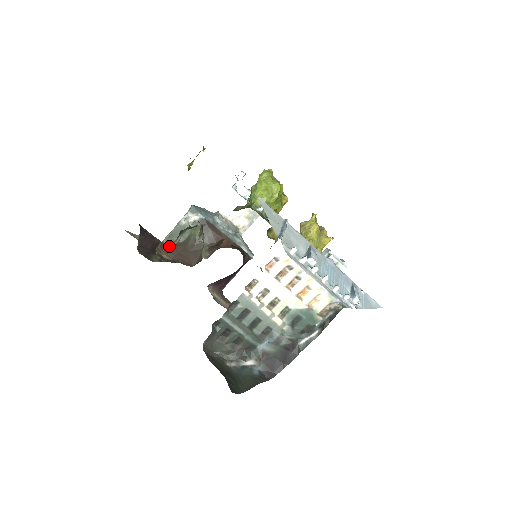
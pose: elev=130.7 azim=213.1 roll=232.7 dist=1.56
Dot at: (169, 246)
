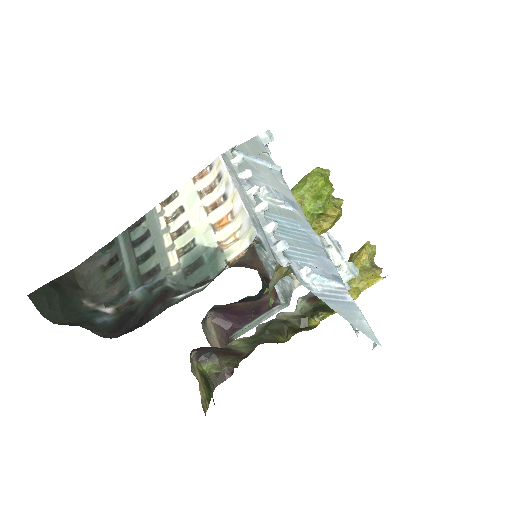
Dot at: occluded
